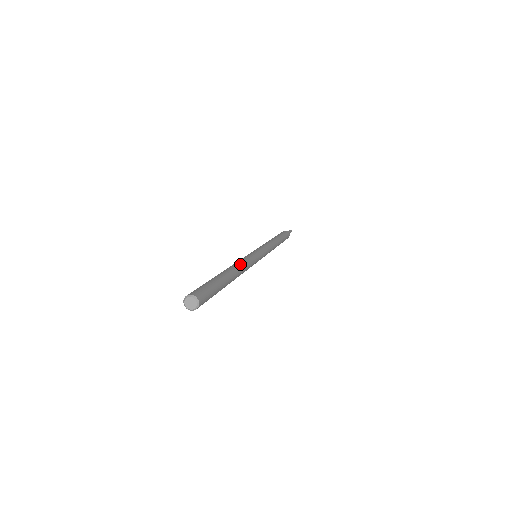
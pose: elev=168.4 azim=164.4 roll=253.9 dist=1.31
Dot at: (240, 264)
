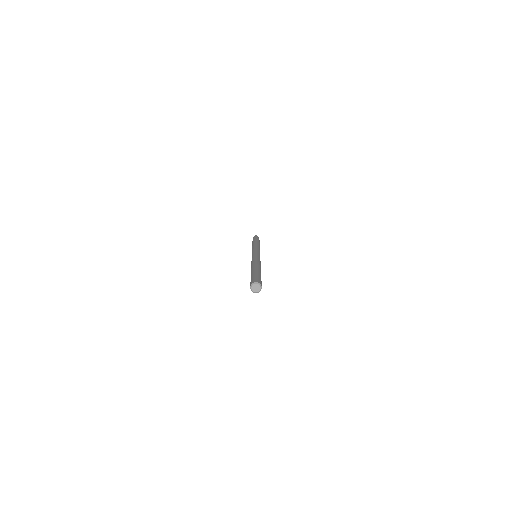
Dot at: occluded
